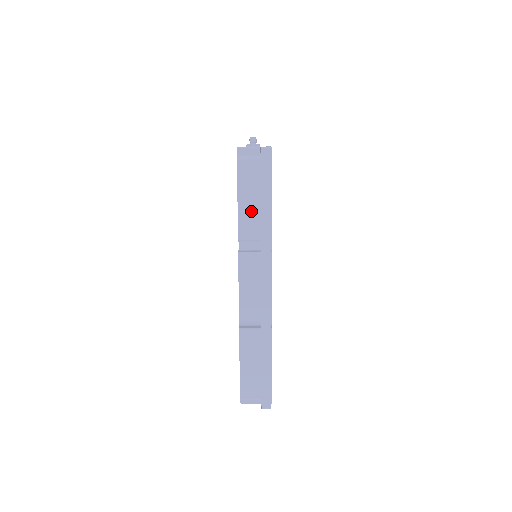
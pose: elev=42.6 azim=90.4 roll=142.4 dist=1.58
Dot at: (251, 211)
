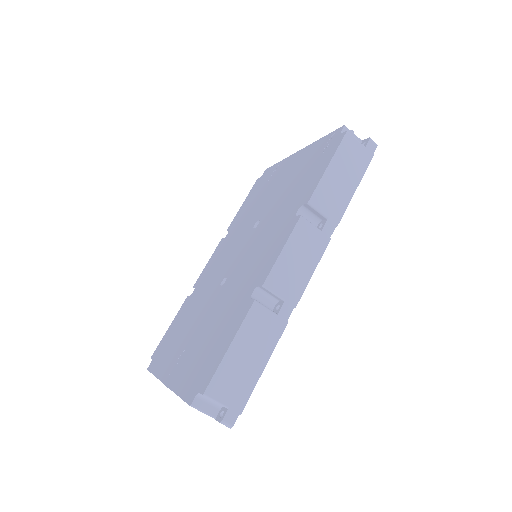
Dot at: (334, 185)
